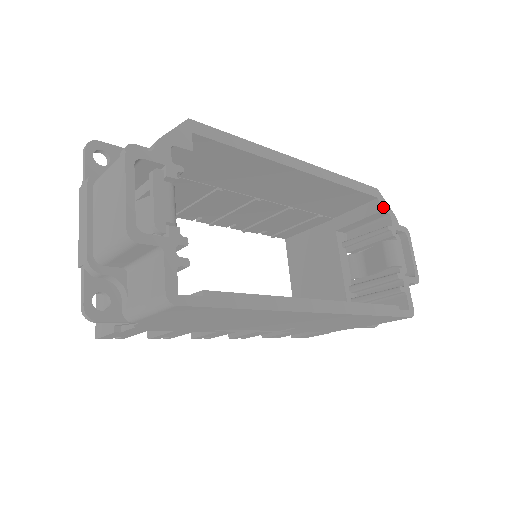
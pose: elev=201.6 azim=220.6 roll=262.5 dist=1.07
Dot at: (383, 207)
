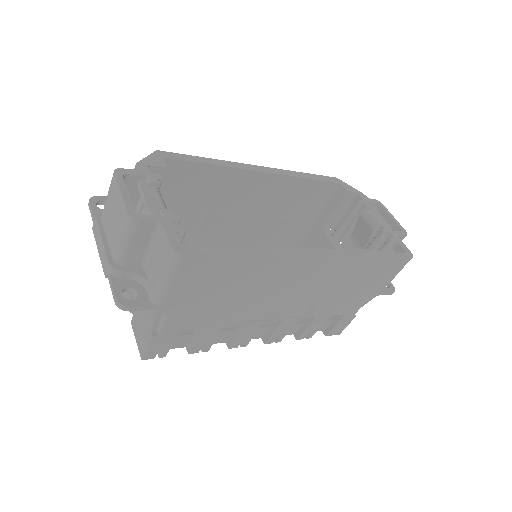
Dot at: (348, 188)
